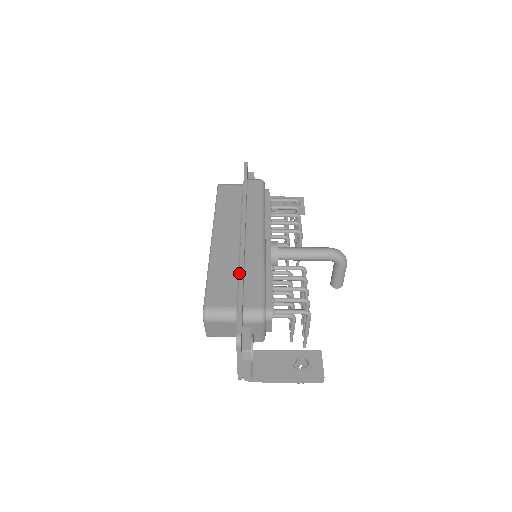
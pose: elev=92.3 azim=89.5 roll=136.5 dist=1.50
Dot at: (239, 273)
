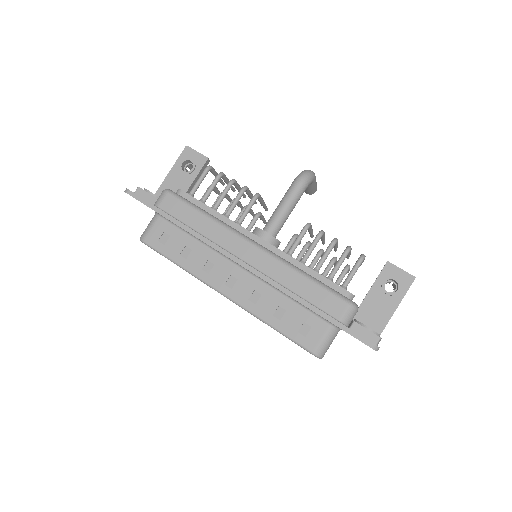
Dot at: occluded
